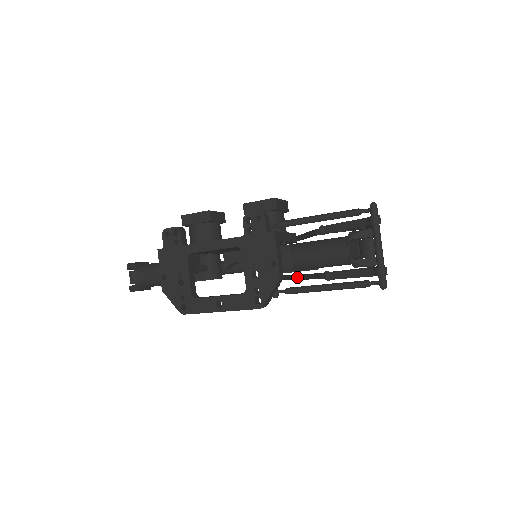
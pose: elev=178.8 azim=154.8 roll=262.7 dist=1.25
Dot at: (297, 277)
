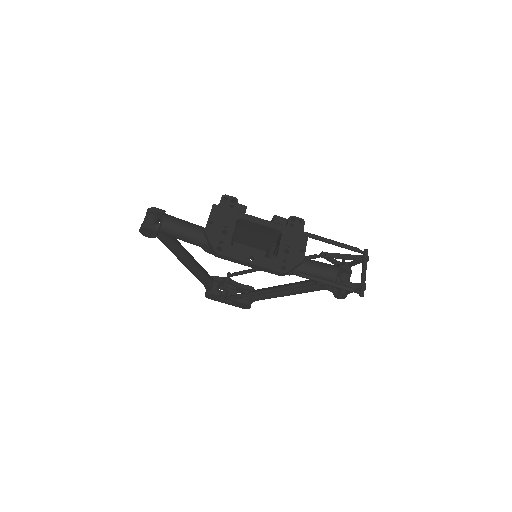
Dot at: (266, 290)
